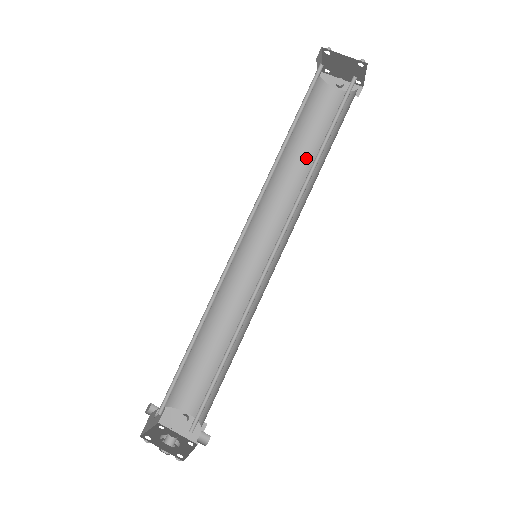
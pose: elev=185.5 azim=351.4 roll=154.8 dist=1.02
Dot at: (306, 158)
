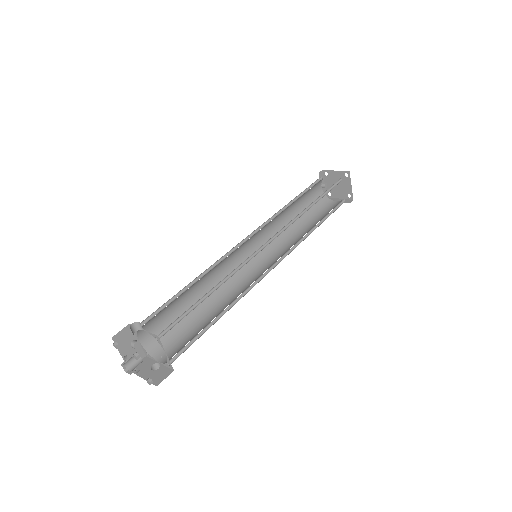
Dot at: (293, 212)
